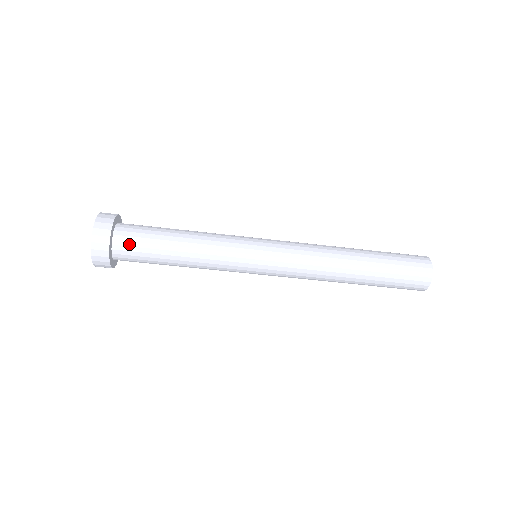
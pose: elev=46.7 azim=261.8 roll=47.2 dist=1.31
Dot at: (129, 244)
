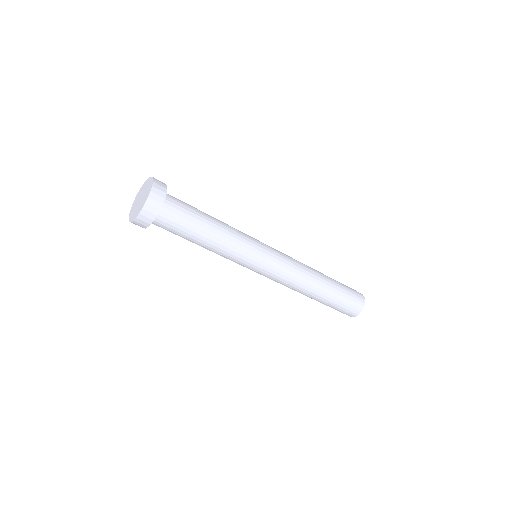
Dot at: (166, 224)
